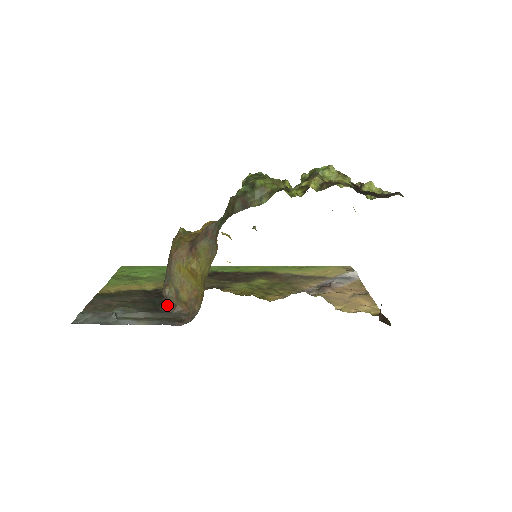
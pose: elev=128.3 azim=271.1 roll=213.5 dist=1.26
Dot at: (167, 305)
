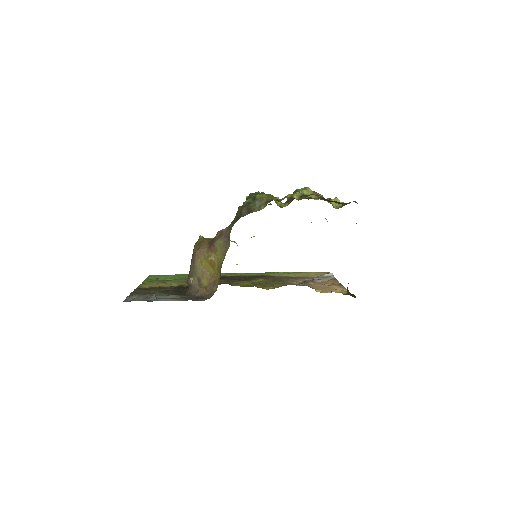
Dot at: (191, 291)
